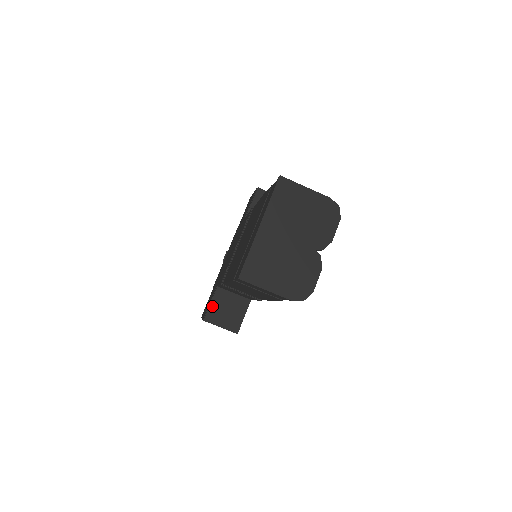
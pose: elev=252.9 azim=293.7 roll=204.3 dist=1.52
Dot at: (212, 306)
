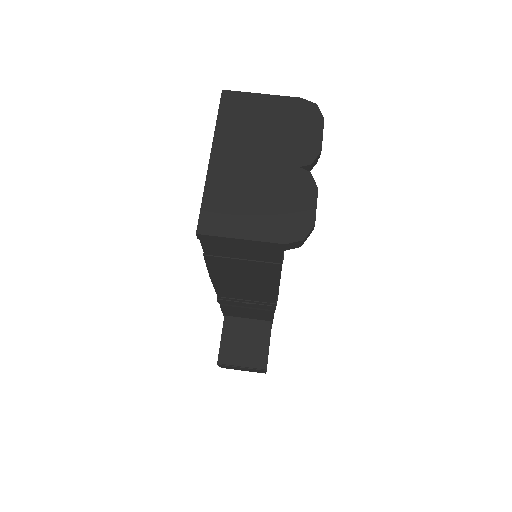
Dot at: (224, 342)
